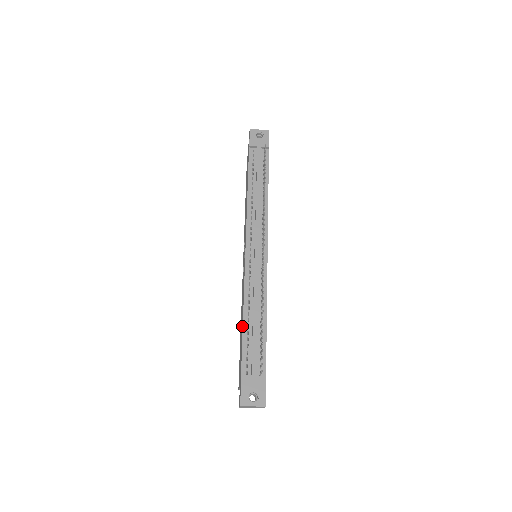
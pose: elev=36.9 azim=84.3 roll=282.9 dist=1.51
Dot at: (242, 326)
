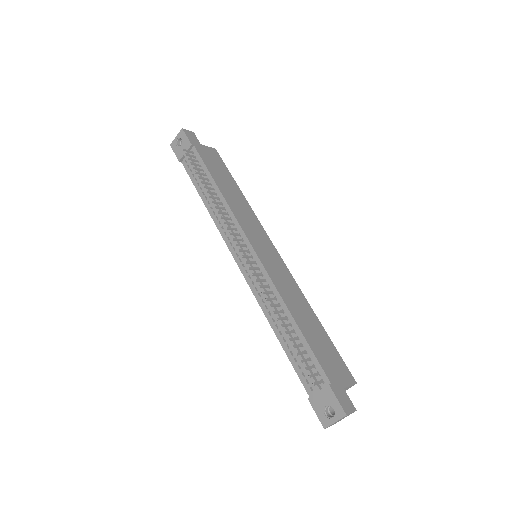
Dot at: (281, 342)
